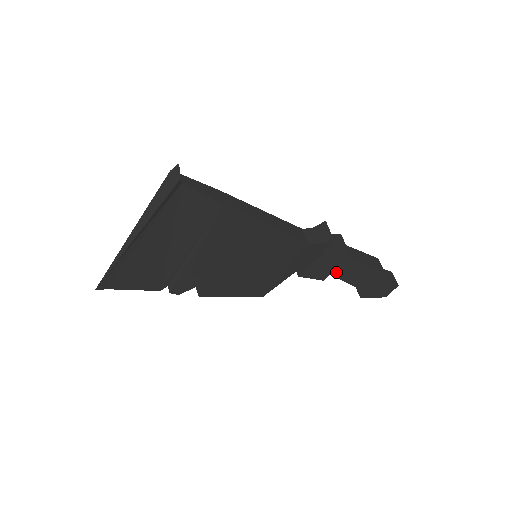
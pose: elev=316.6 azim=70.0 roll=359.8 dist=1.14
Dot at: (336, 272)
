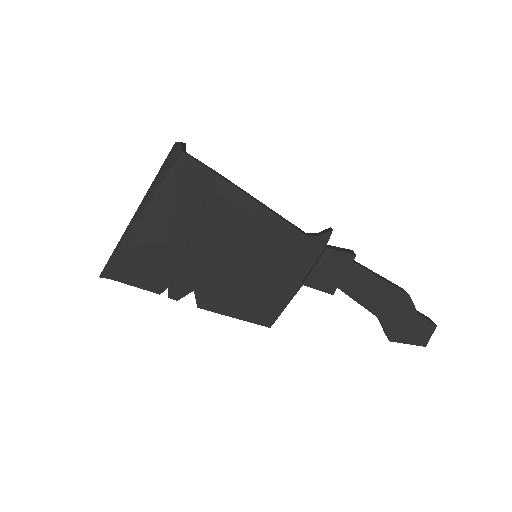
Dot at: (347, 287)
